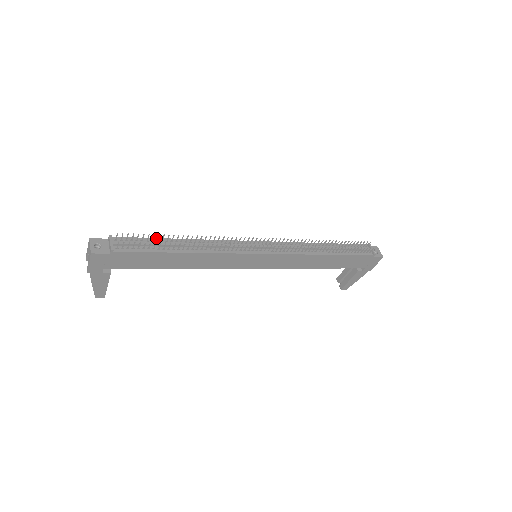
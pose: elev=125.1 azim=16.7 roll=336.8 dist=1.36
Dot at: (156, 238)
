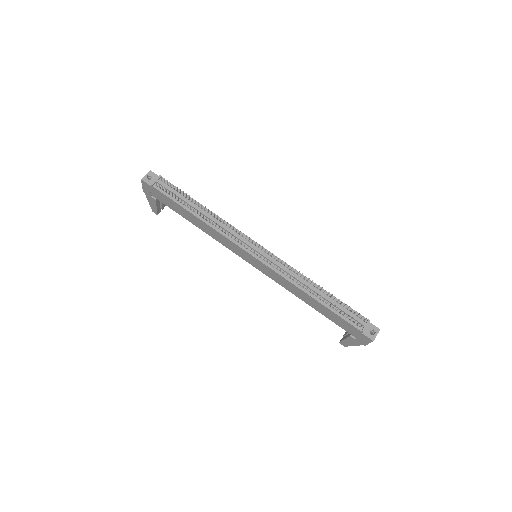
Dot at: (188, 195)
